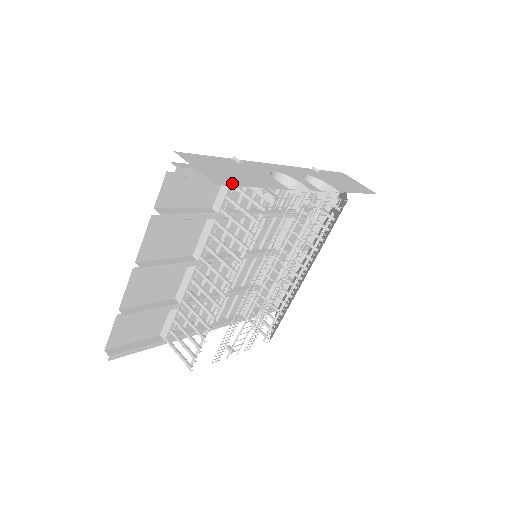
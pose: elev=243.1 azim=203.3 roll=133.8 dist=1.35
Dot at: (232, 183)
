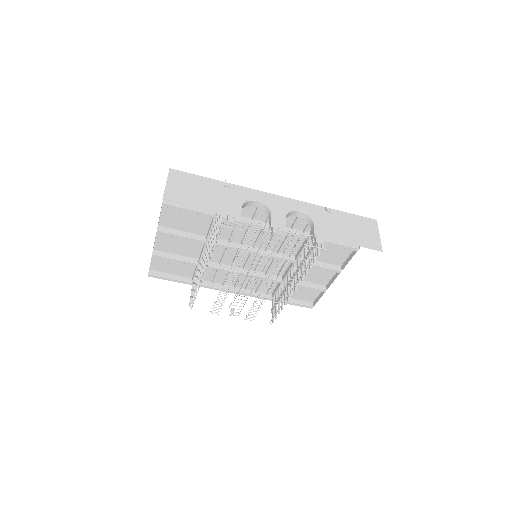
Dot at: (182, 202)
